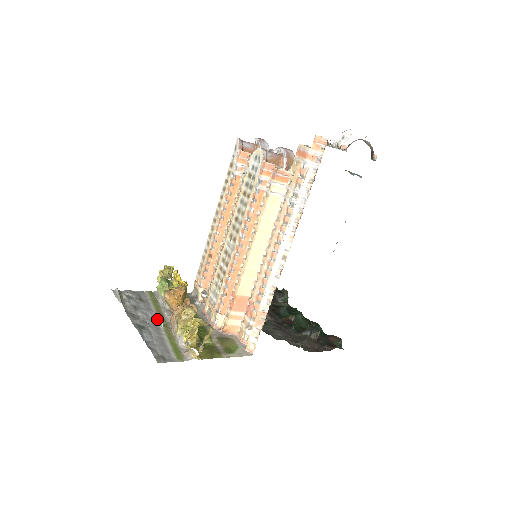
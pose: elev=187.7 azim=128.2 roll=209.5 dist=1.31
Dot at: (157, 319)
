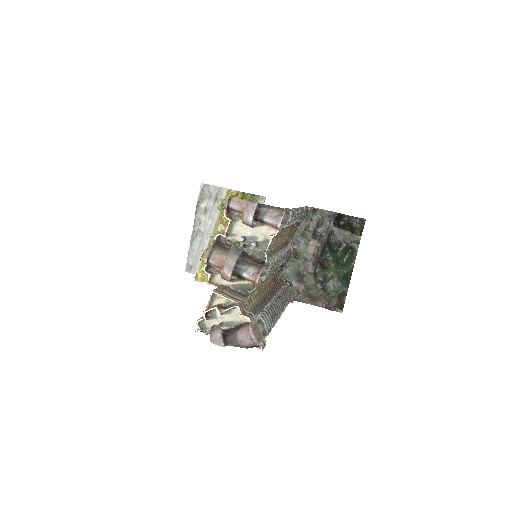
Dot at: (212, 228)
